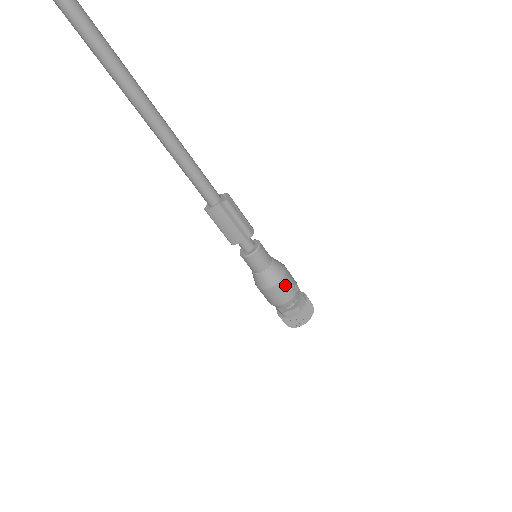
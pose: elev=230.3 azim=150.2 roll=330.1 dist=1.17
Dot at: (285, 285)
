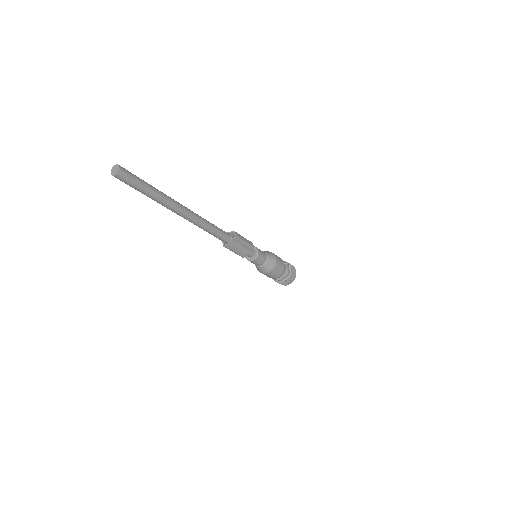
Dot at: (278, 264)
